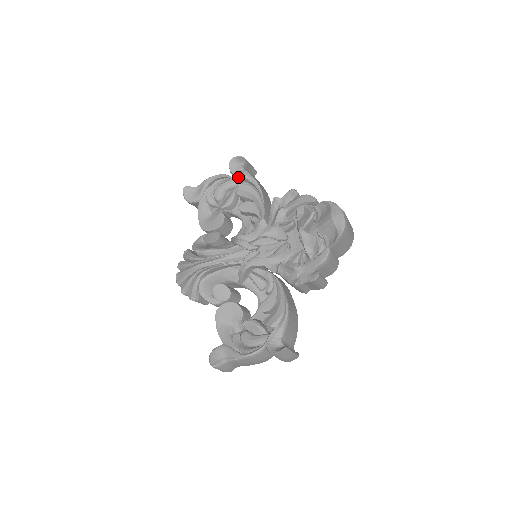
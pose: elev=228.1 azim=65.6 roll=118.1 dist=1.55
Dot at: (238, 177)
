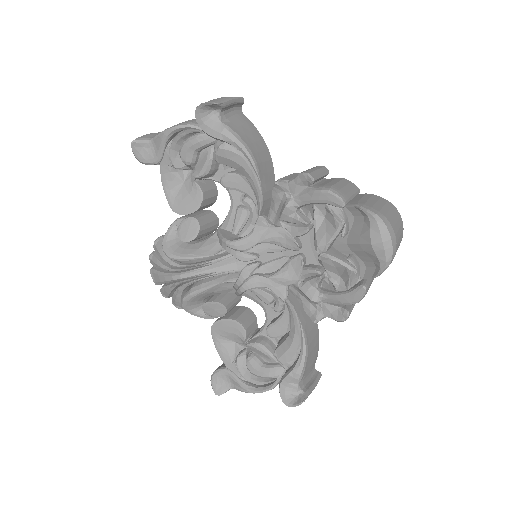
Dot at: occluded
